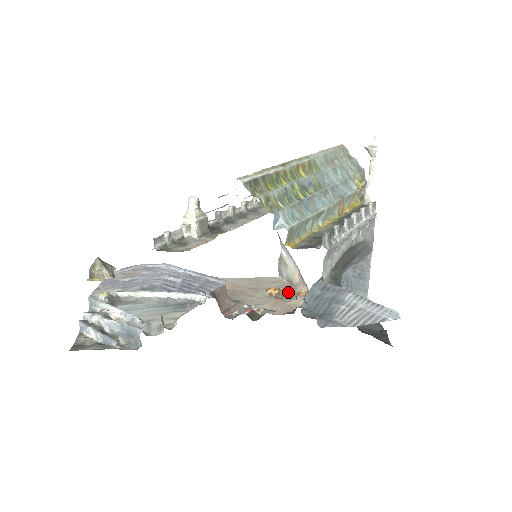
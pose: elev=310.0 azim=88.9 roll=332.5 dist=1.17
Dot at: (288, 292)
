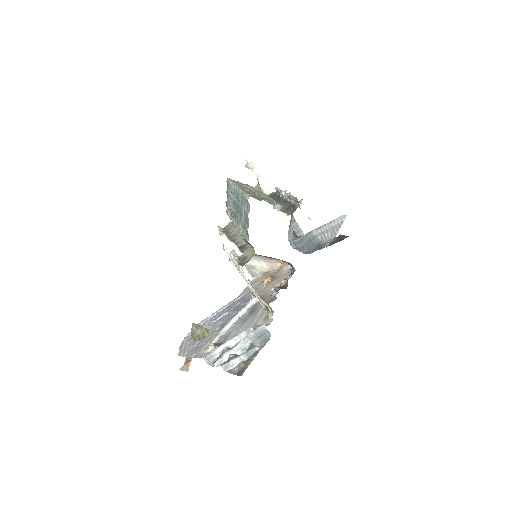
Dot at: (273, 274)
